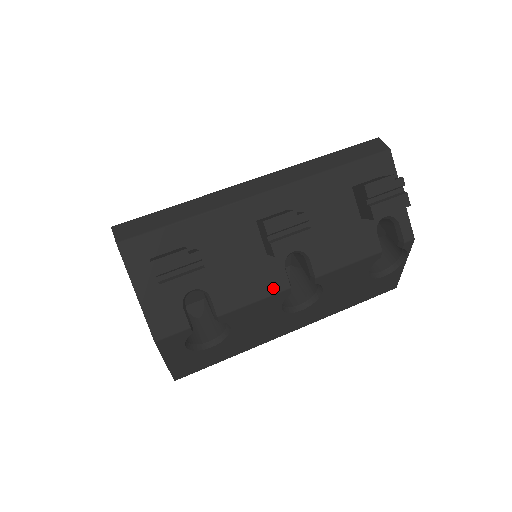
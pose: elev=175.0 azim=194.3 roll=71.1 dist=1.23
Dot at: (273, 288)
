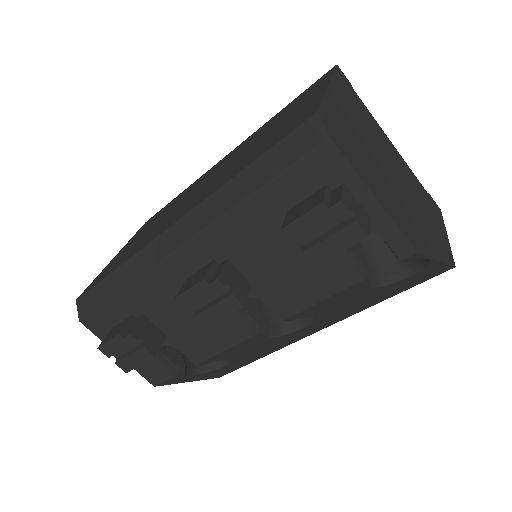
Dot at: (238, 336)
